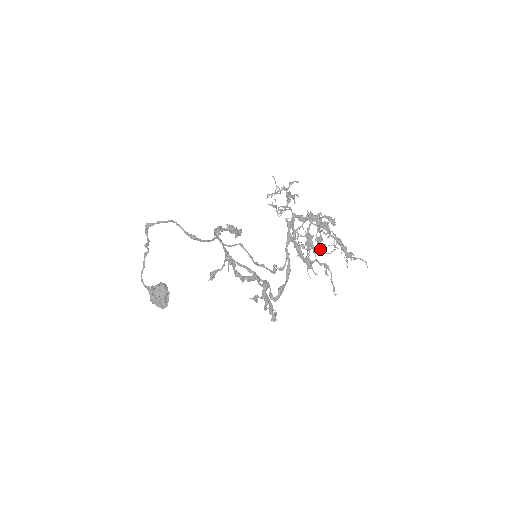
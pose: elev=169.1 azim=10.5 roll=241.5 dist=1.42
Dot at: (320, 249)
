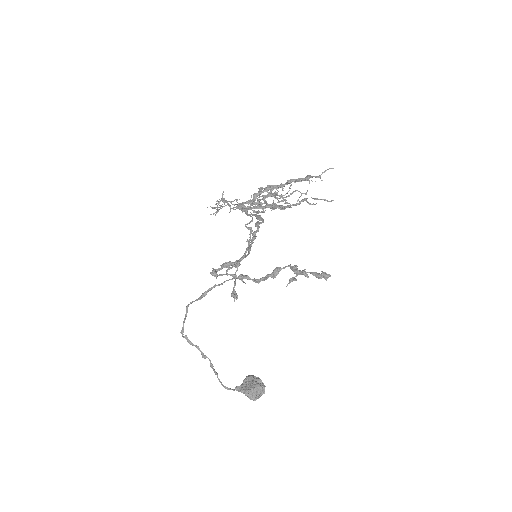
Dot at: (275, 193)
